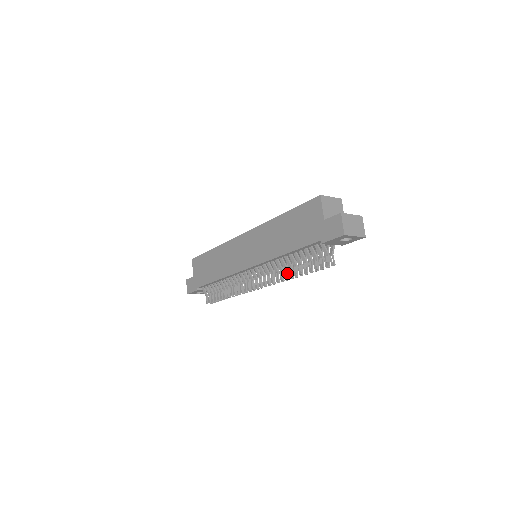
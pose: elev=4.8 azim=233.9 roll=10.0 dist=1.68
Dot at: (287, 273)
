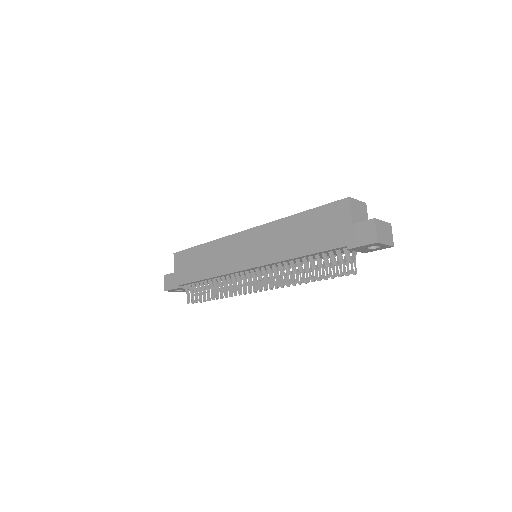
Dot at: (297, 278)
